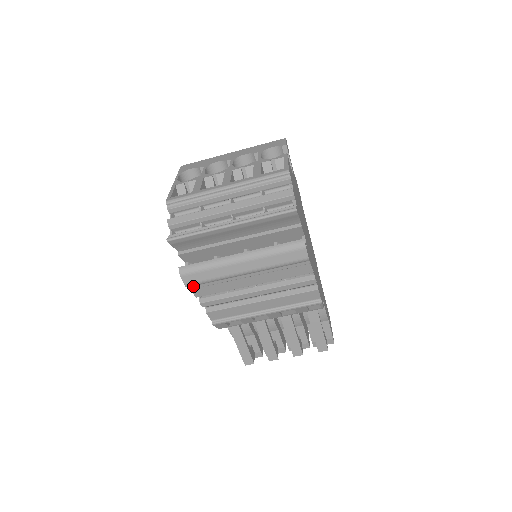
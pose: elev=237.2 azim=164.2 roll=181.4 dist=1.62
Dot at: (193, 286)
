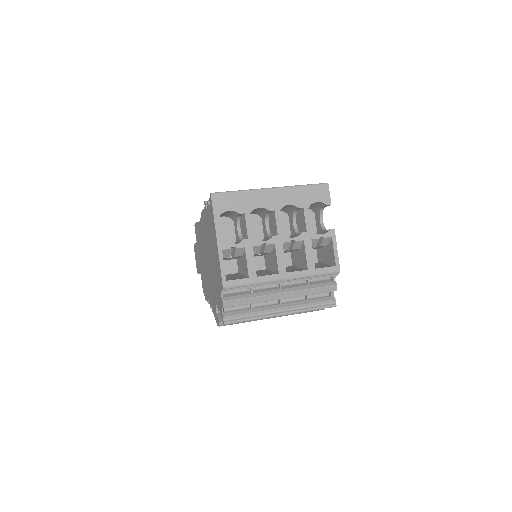
Dot at: occluded
